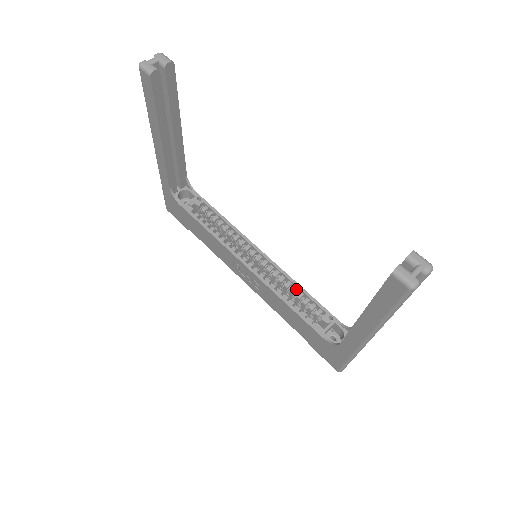
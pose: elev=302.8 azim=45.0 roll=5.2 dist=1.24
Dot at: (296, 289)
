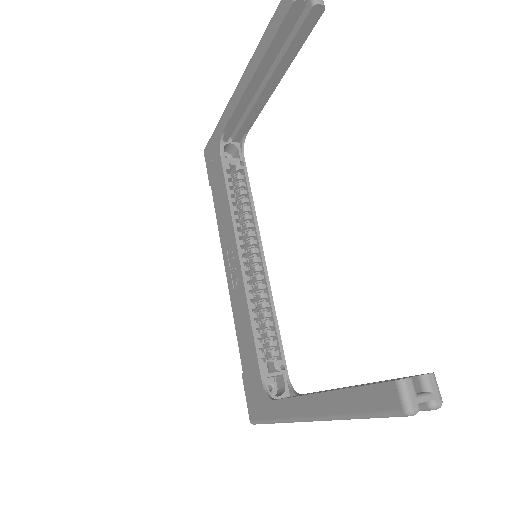
Dot at: (270, 315)
